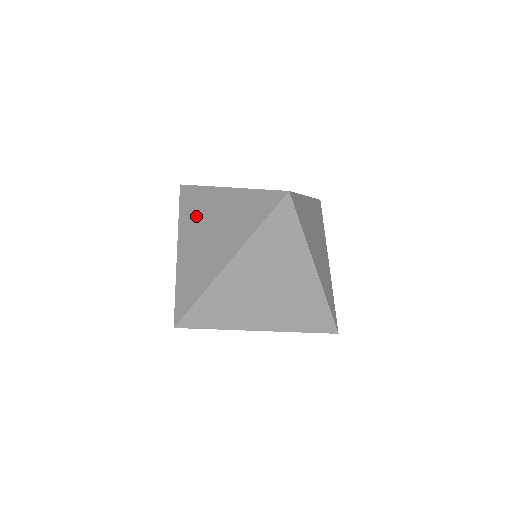
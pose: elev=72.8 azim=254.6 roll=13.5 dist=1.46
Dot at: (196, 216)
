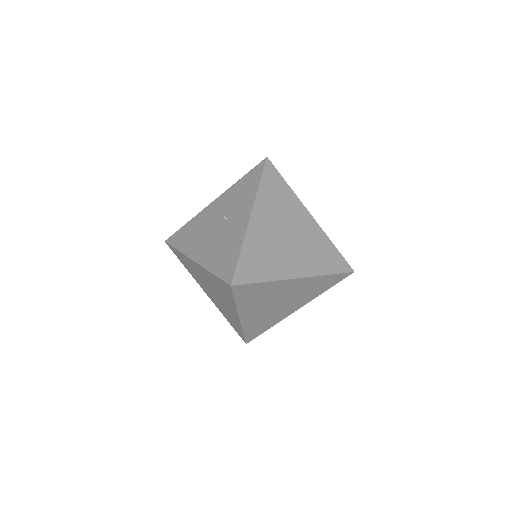
Dot at: (195, 274)
